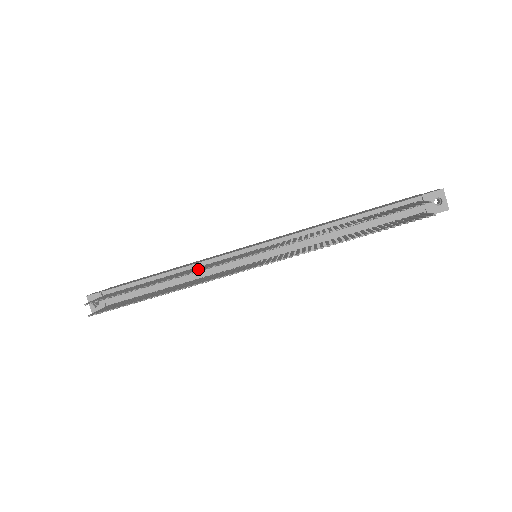
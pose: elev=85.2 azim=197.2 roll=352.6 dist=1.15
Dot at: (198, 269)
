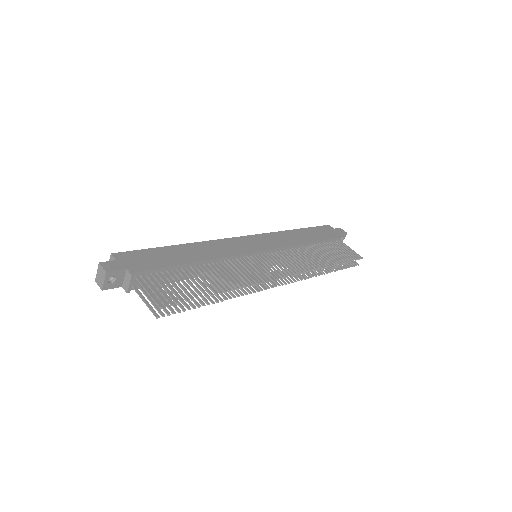
Dot at: (249, 279)
